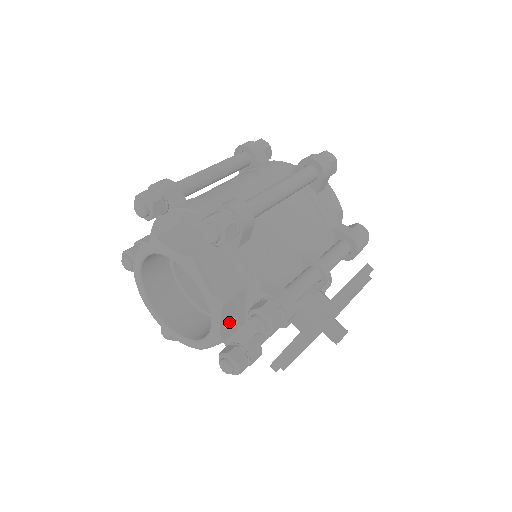
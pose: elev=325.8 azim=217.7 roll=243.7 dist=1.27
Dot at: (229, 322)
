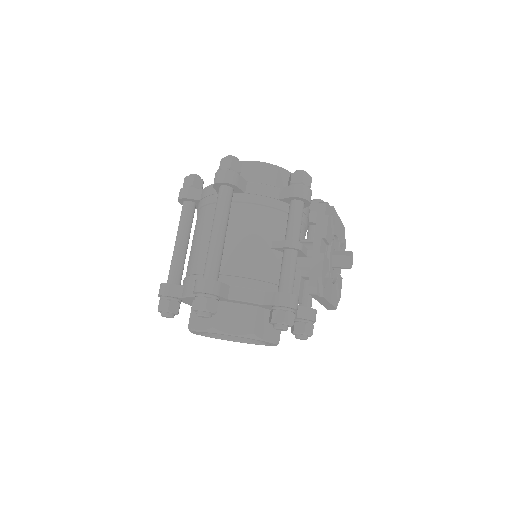
Dot at: (270, 330)
